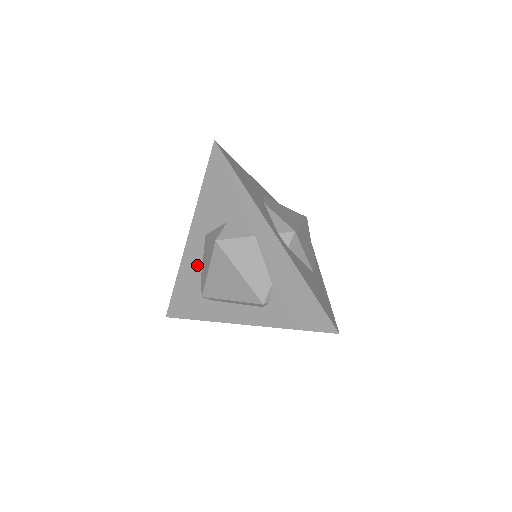
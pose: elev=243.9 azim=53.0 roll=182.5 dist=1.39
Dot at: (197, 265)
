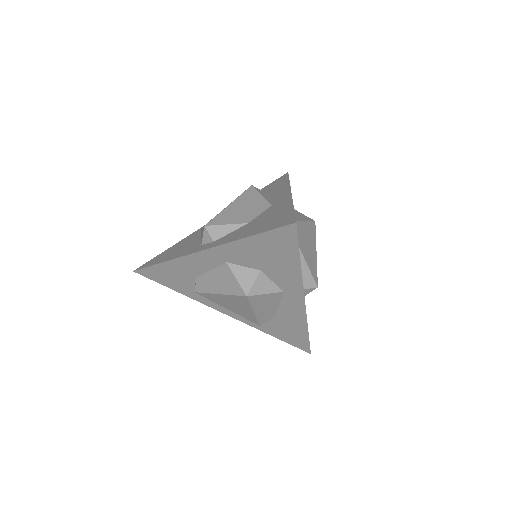
Dot at: (199, 269)
